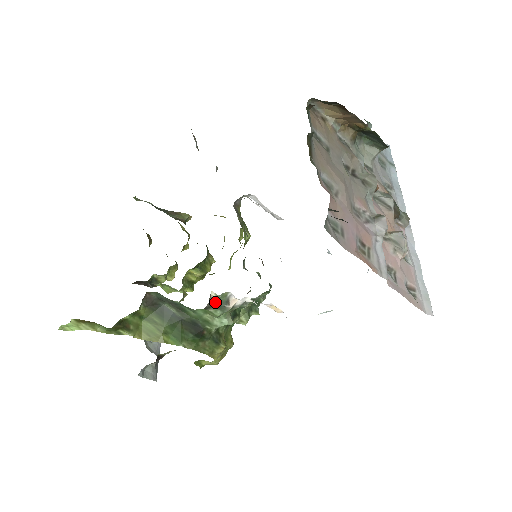
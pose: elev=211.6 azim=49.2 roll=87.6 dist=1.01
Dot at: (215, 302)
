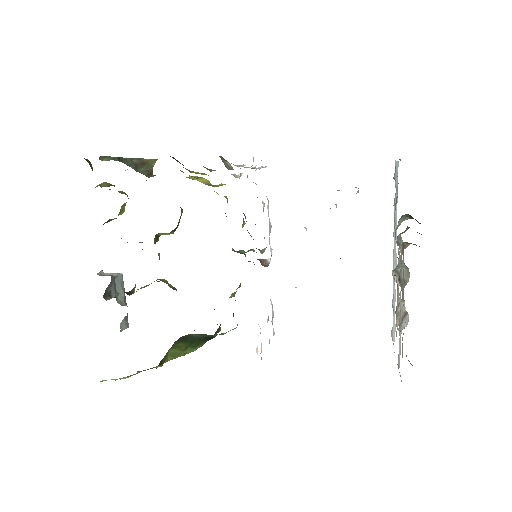
Dot at: occluded
